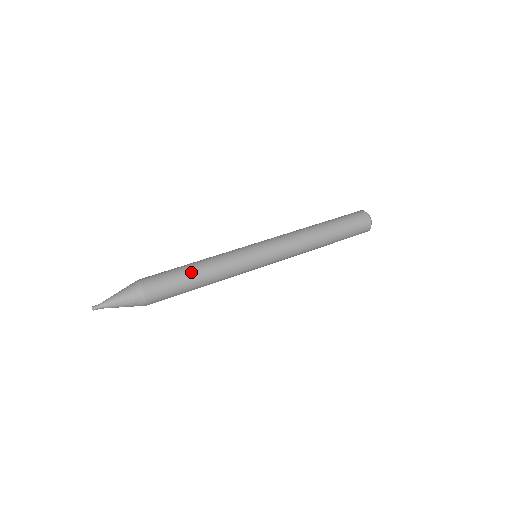
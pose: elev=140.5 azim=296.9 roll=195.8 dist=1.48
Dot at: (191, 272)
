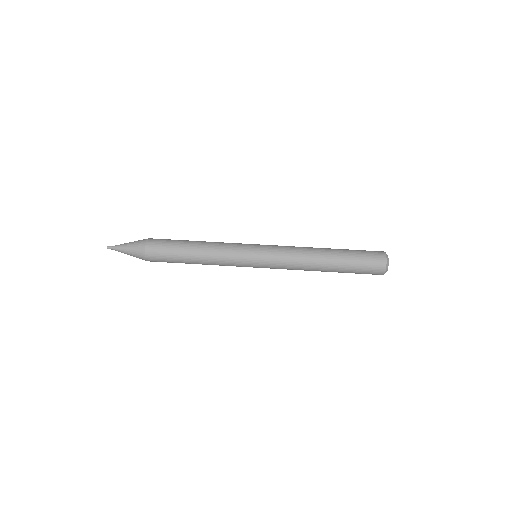
Dot at: (190, 242)
